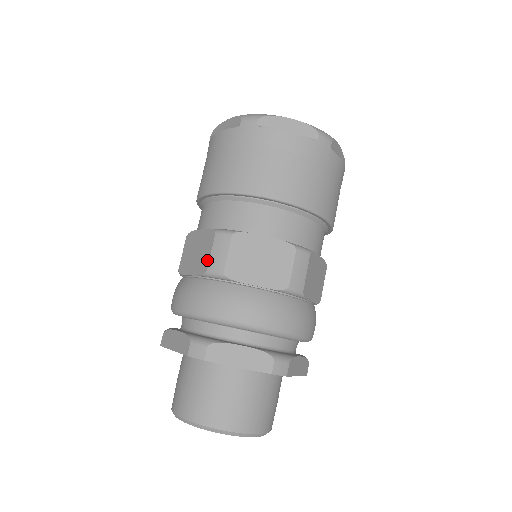
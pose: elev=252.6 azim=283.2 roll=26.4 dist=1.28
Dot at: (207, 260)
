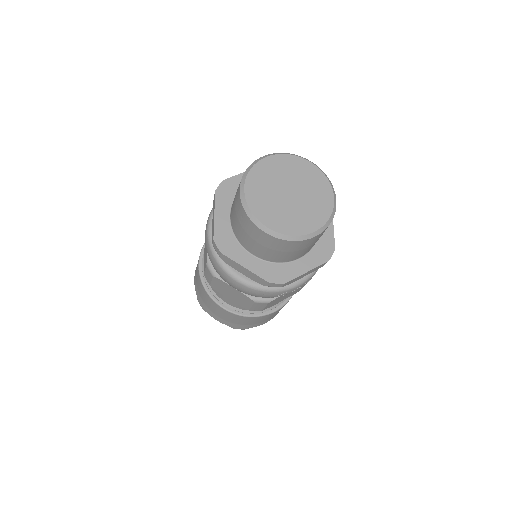
Dot at: occluded
